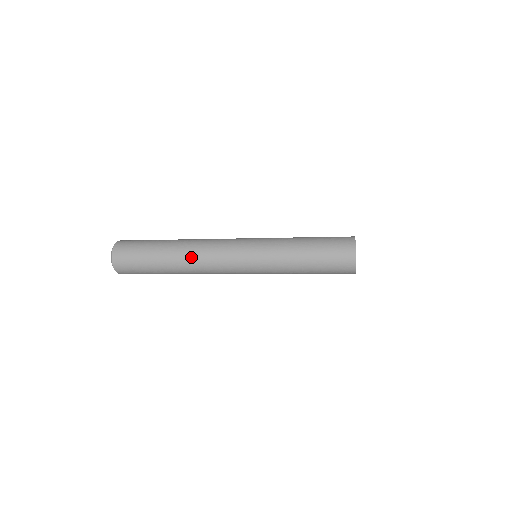
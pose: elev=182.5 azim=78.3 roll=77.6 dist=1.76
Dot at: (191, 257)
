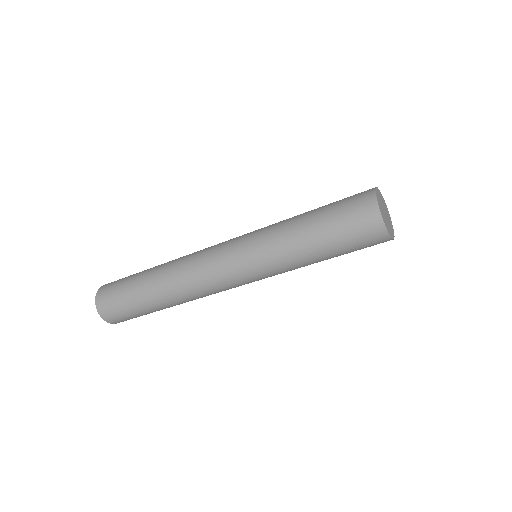
Dot at: (176, 282)
